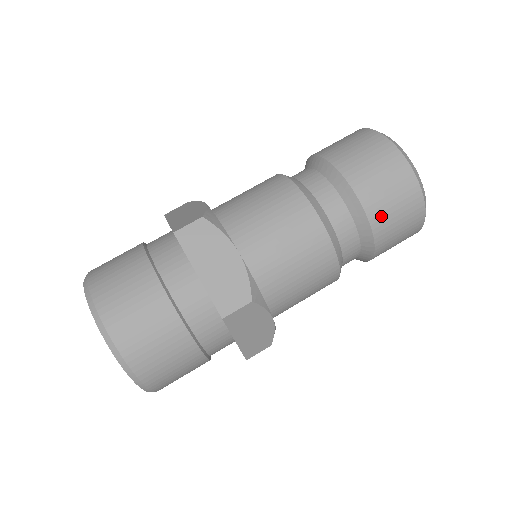
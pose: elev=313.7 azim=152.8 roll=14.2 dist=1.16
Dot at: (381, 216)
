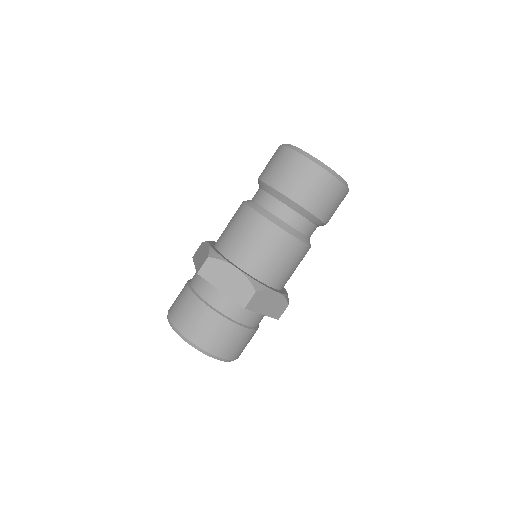
Dot at: (275, 178)
